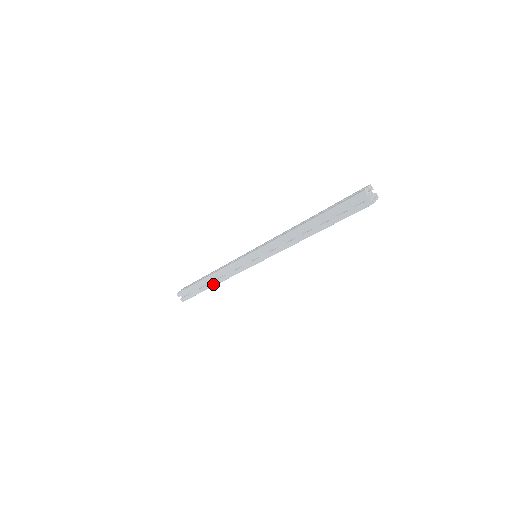
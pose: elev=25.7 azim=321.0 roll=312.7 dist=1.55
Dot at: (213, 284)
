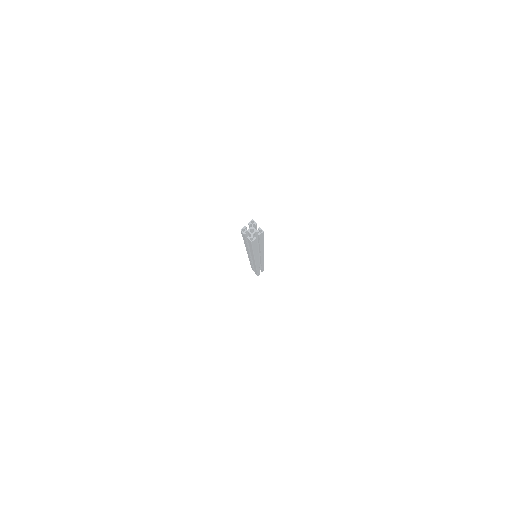
Dot at: occluded
